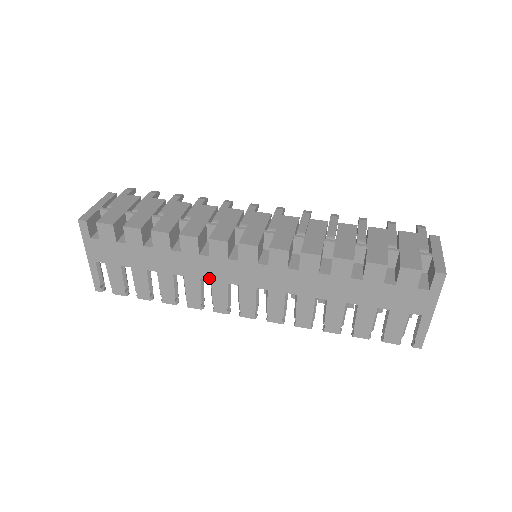
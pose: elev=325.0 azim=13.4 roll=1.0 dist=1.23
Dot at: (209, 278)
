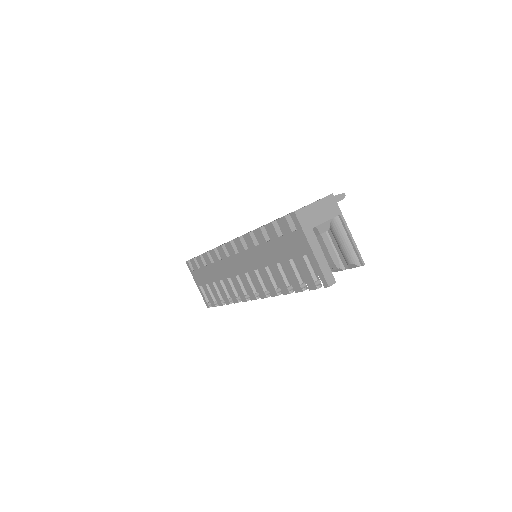
Dot at: (229, 276)
